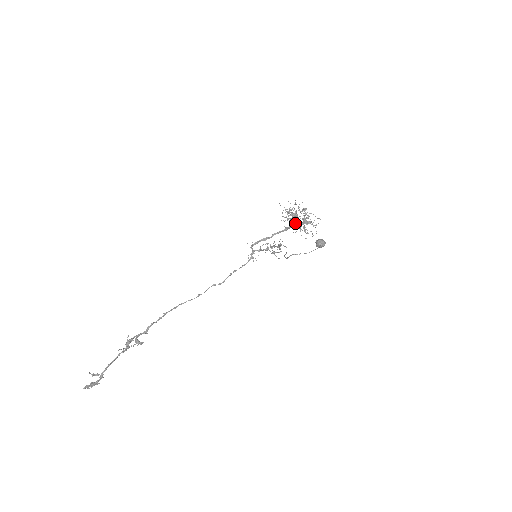
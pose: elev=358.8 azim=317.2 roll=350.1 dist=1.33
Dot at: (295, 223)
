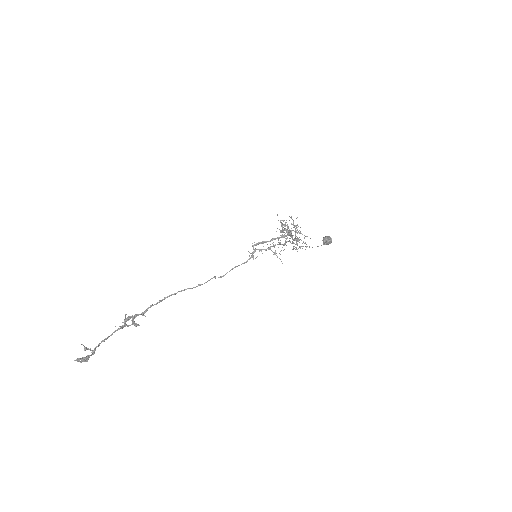
Dot at: (287, 237)
